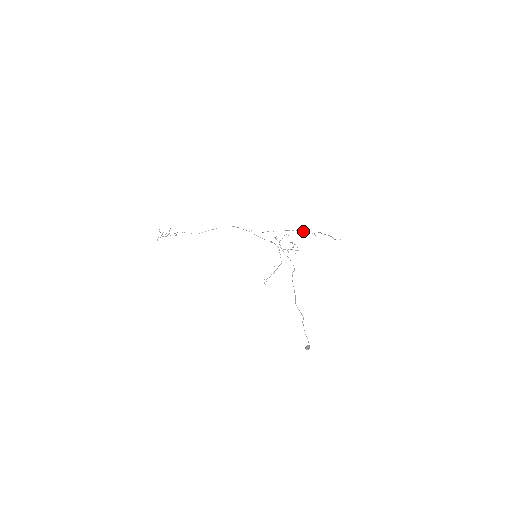
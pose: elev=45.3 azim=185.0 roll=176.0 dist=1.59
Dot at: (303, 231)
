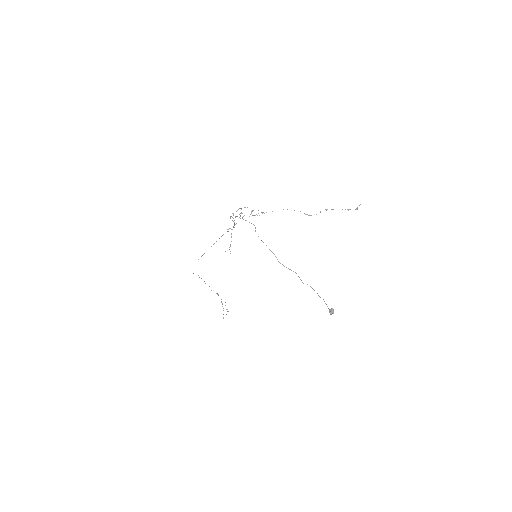
Dot at: occluded
